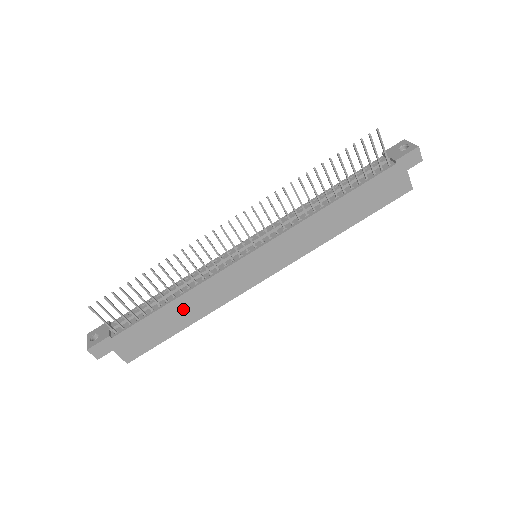
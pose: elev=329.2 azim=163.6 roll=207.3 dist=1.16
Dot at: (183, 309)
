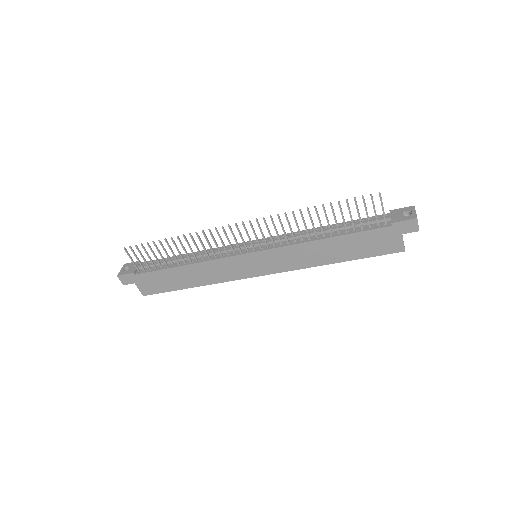
Dot at: (189, 274)
